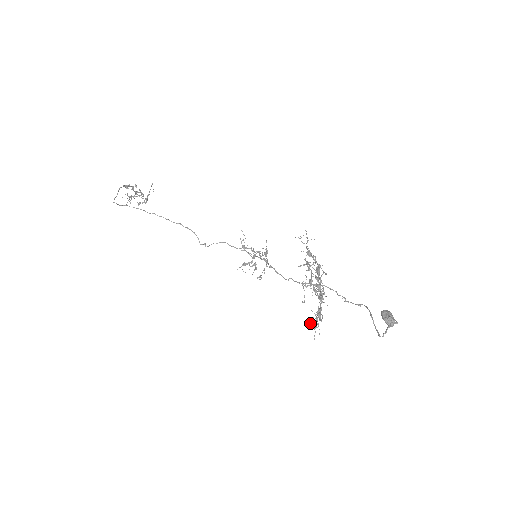
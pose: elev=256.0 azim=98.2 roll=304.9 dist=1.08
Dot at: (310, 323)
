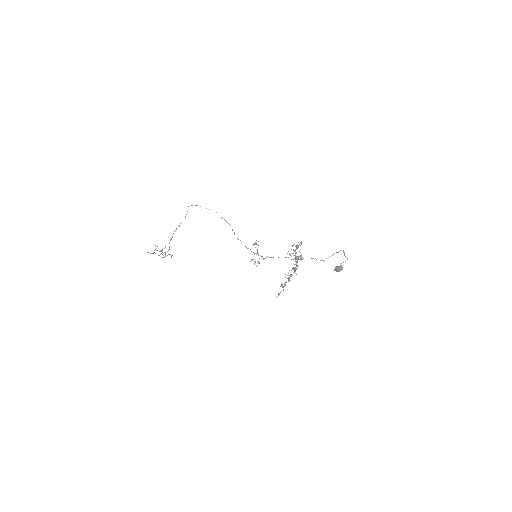
Dot at: occluded
